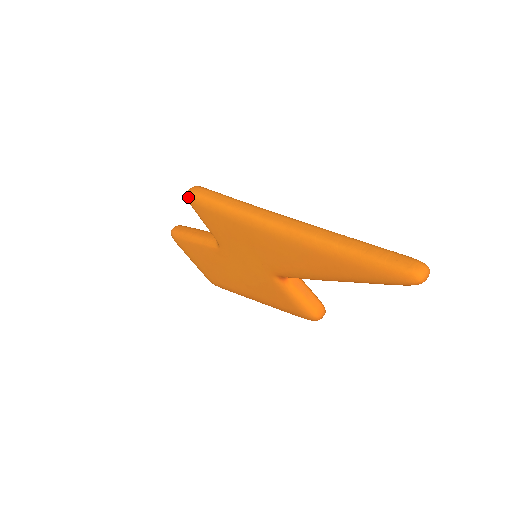
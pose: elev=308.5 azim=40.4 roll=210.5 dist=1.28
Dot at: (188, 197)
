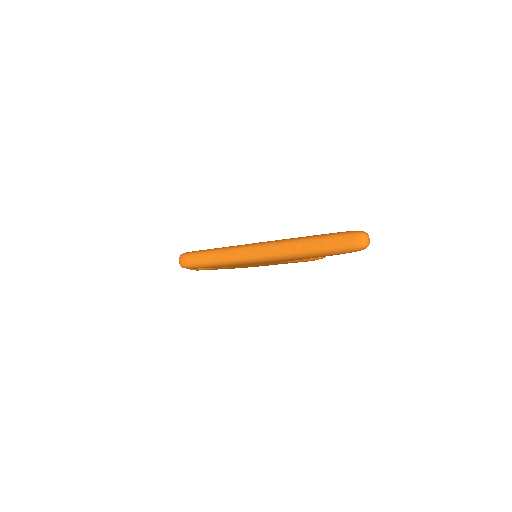
Dot at: occluded
